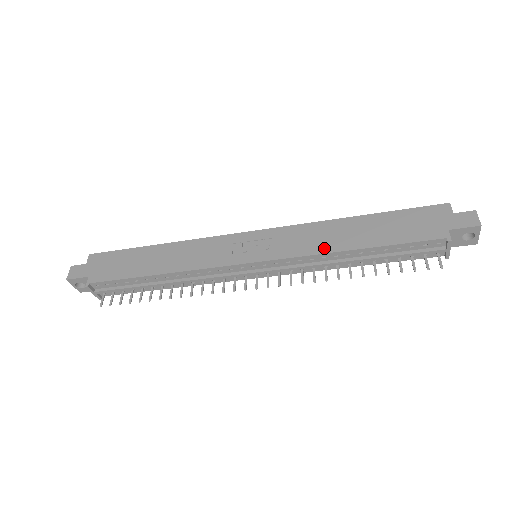
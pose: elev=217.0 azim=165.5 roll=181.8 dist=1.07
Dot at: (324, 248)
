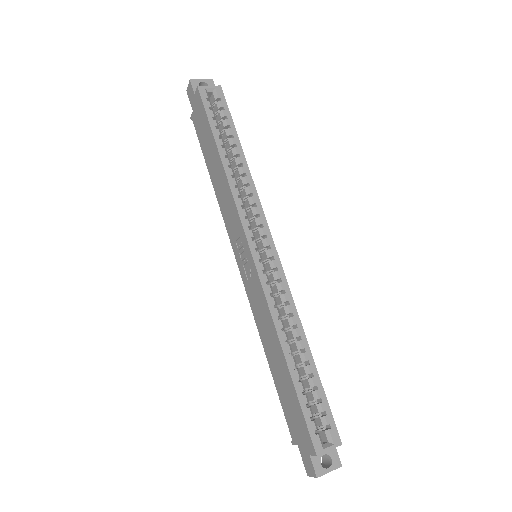
Dot at: (260, 329)
